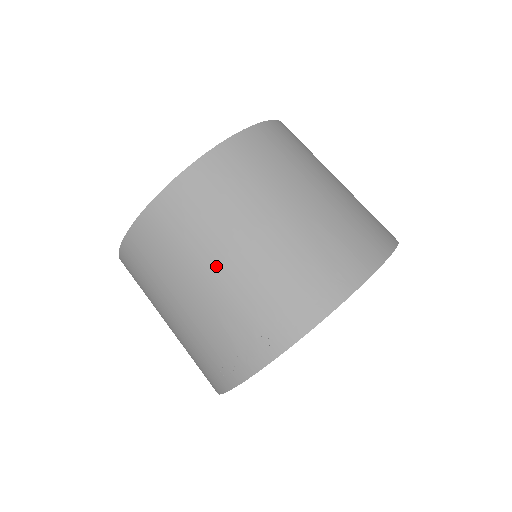
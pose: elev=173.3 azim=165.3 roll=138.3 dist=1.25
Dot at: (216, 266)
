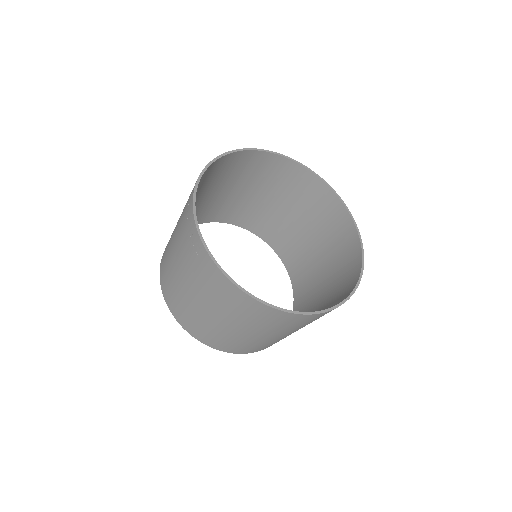
Dot at: (174, 234)
